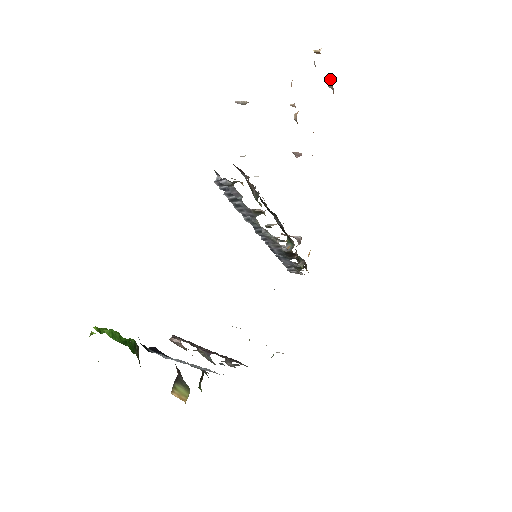
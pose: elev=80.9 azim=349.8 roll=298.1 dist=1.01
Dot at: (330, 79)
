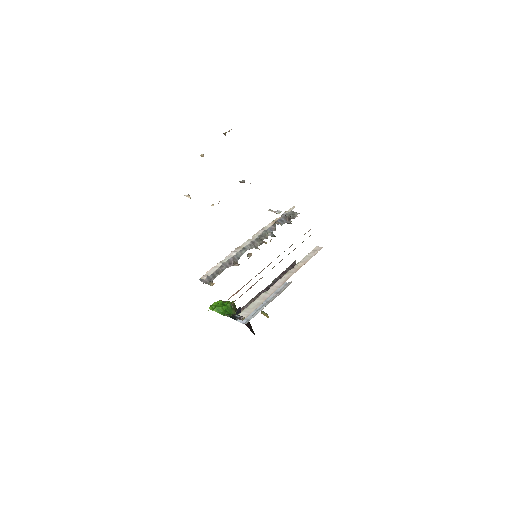
Dot at: occluded
